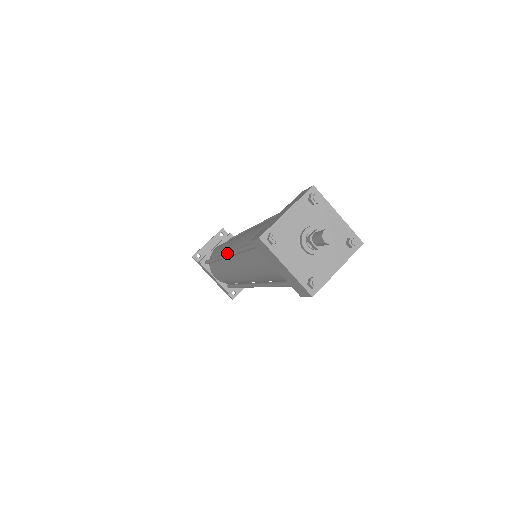
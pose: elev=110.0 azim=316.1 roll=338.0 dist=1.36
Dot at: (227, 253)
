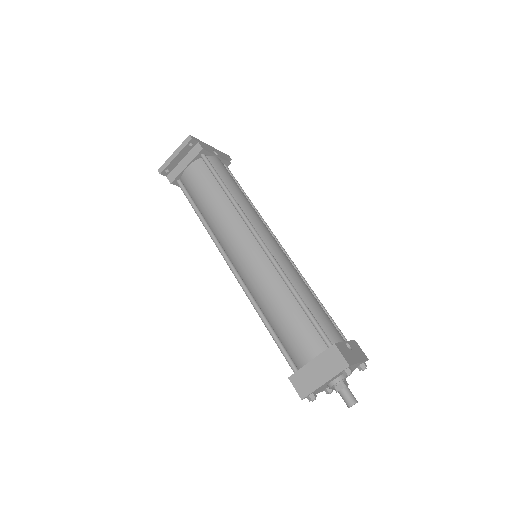
Dot at: occluded
